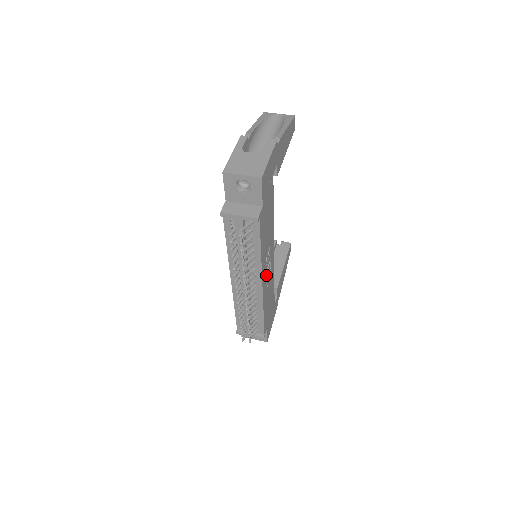
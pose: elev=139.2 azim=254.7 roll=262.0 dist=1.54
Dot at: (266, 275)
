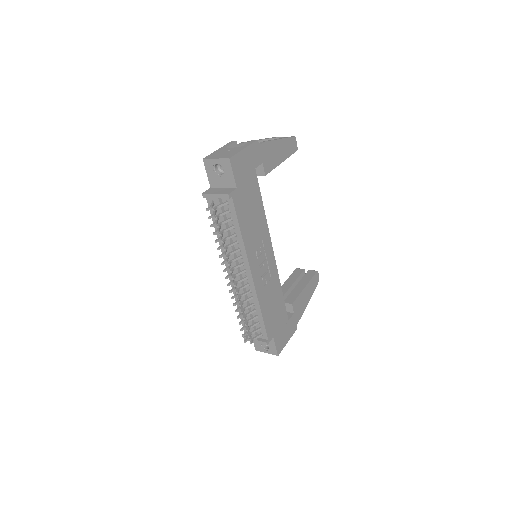
Dot at: (259, 269)
